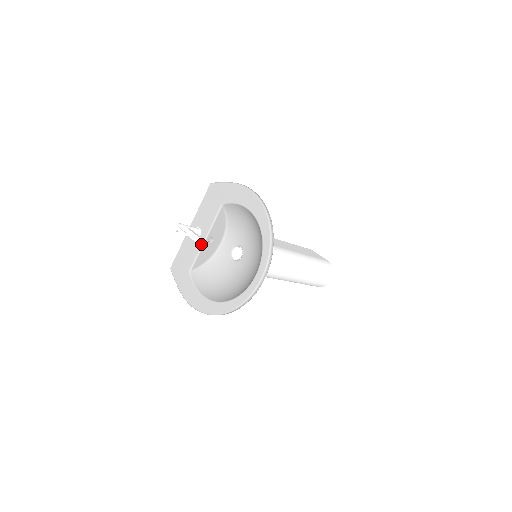
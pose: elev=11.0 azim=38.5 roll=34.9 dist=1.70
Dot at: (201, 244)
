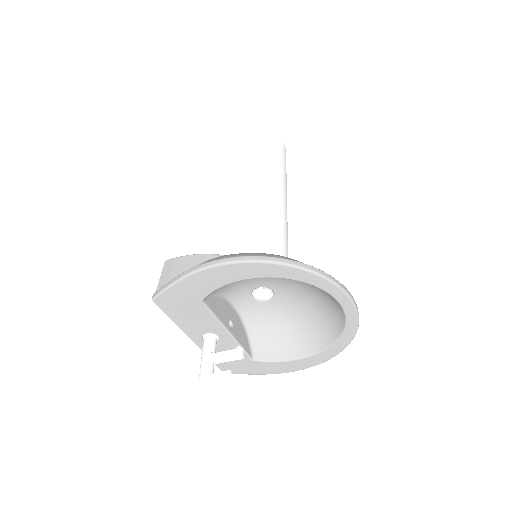
Dot at: (231, 340)
